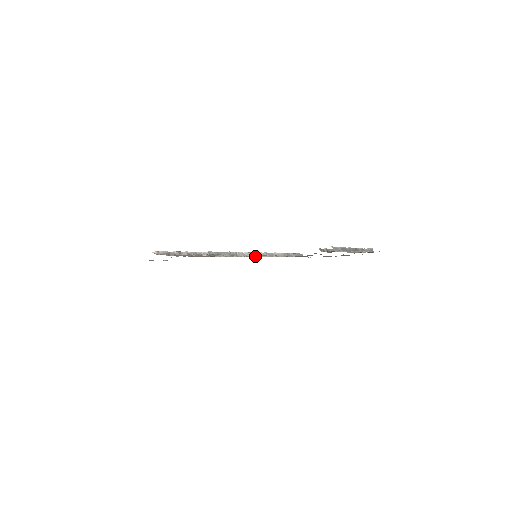
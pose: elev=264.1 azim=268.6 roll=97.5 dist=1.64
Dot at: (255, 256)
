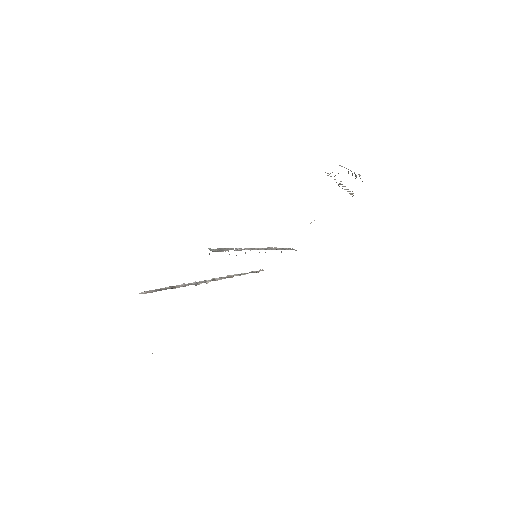
Dot at: (257, 249)
